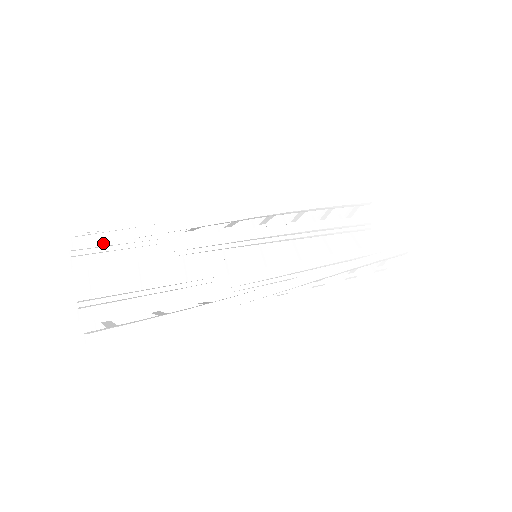
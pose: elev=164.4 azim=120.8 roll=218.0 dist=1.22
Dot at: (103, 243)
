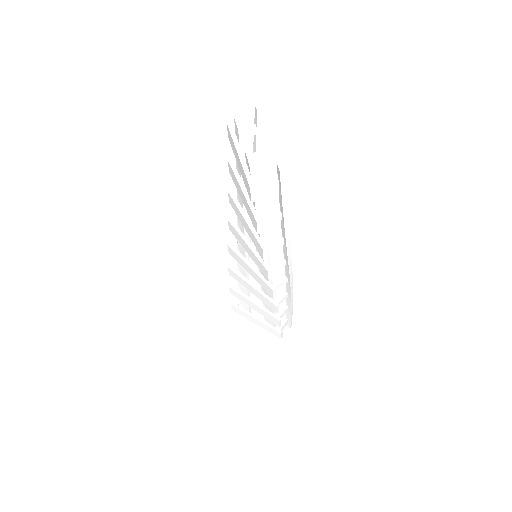
Dot at: occluded
